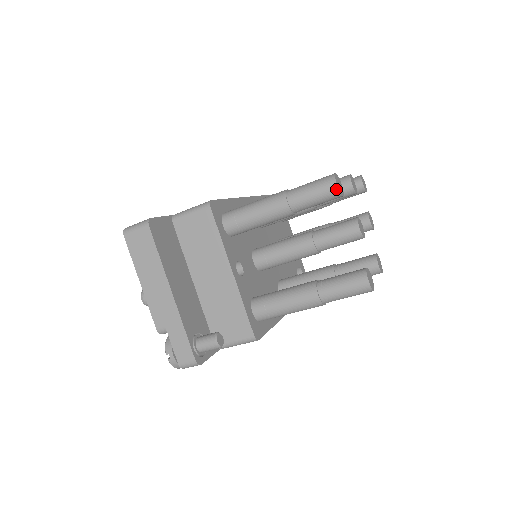
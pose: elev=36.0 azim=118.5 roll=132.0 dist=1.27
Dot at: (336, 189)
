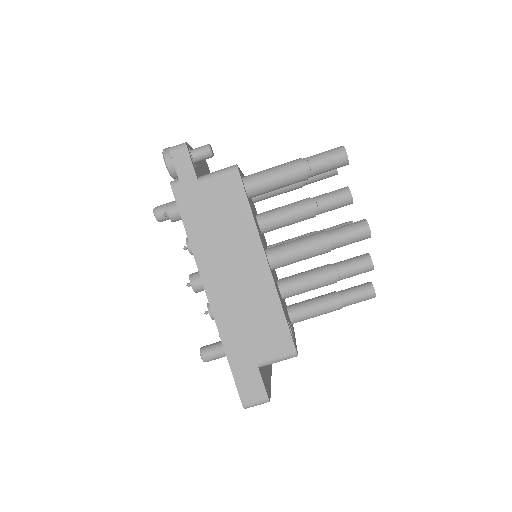
Dot at: occluded
